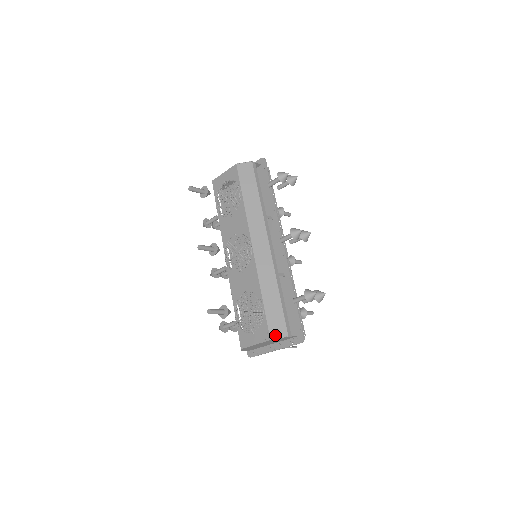
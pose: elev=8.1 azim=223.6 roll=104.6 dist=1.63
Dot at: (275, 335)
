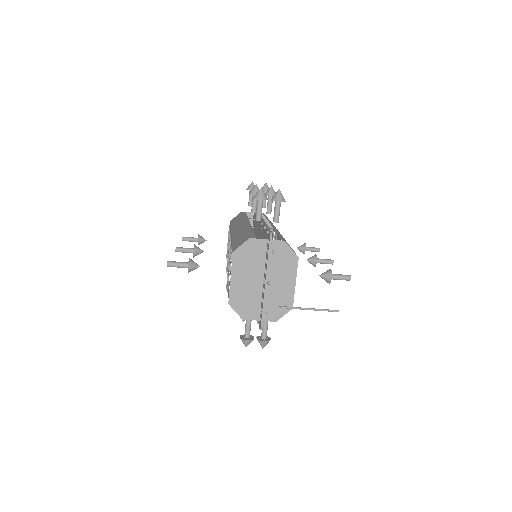
Dot at: (237, 247)
